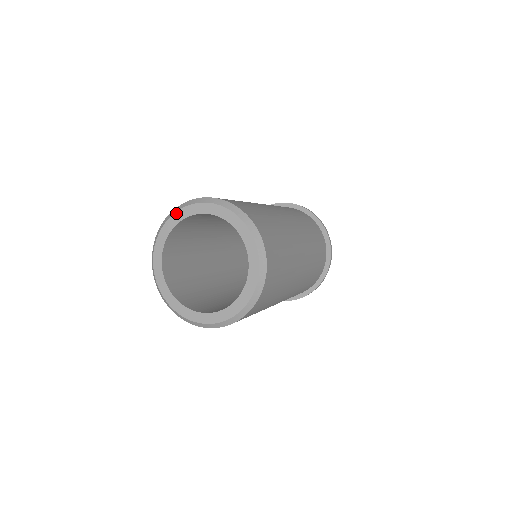
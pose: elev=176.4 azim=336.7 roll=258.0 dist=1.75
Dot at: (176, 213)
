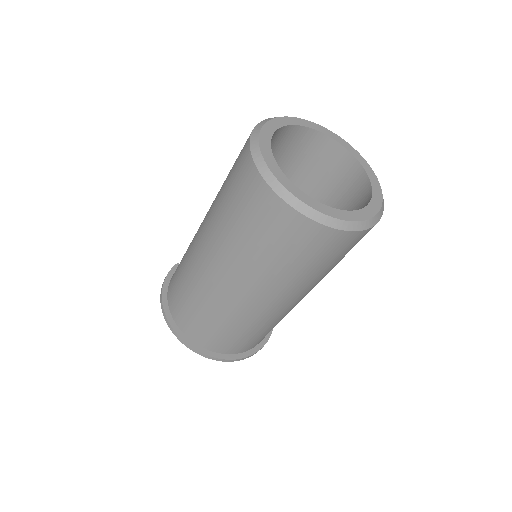
Dot at: (315, 123)
